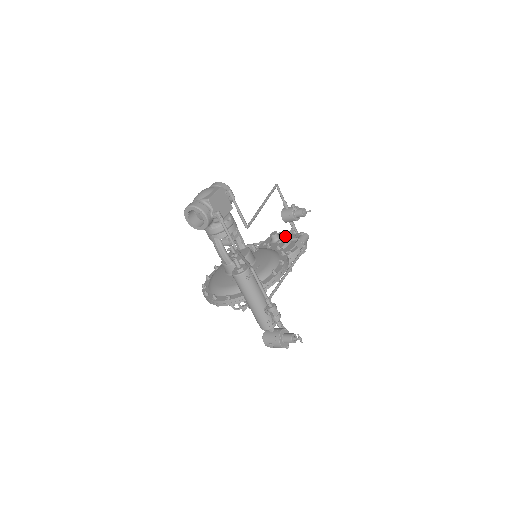
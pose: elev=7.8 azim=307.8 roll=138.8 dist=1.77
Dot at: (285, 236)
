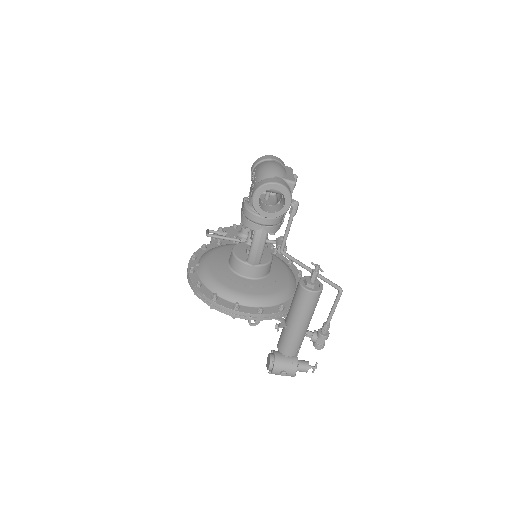
Dot at: occluded
